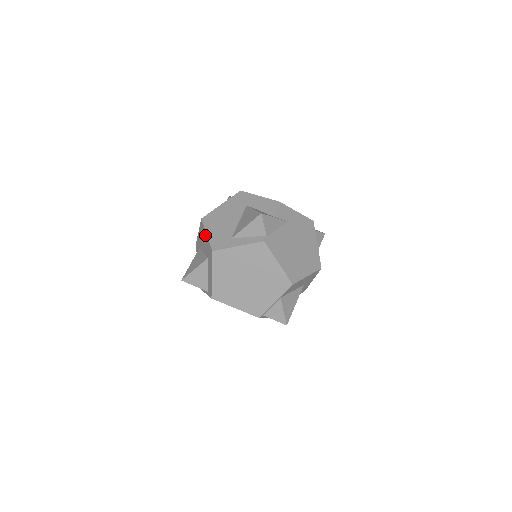
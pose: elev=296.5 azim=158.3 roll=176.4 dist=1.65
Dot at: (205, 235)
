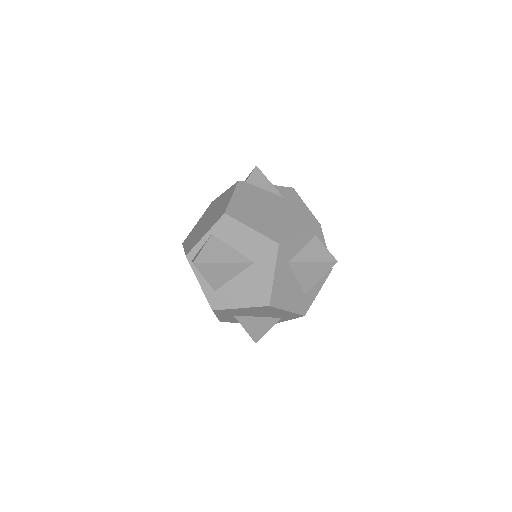
Dot at: occluded
